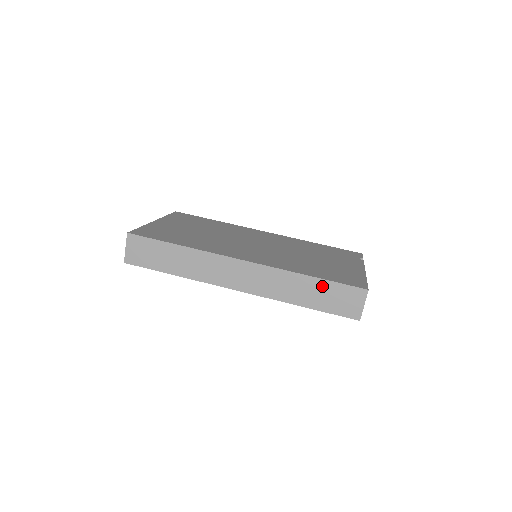
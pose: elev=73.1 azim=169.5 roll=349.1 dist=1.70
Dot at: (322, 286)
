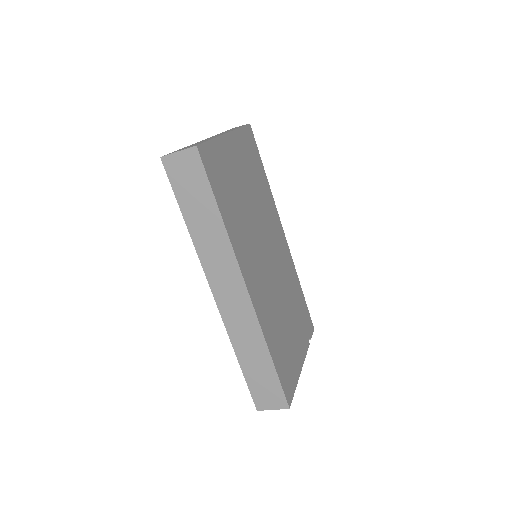
Dot at: (268, 370)
